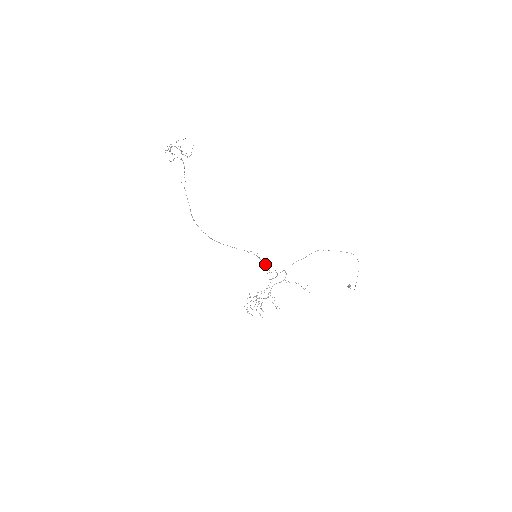
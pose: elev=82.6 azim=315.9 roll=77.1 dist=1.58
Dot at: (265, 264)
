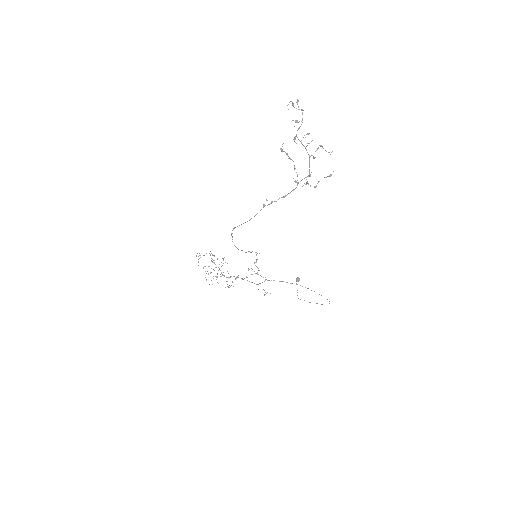
Dot at: occluded
